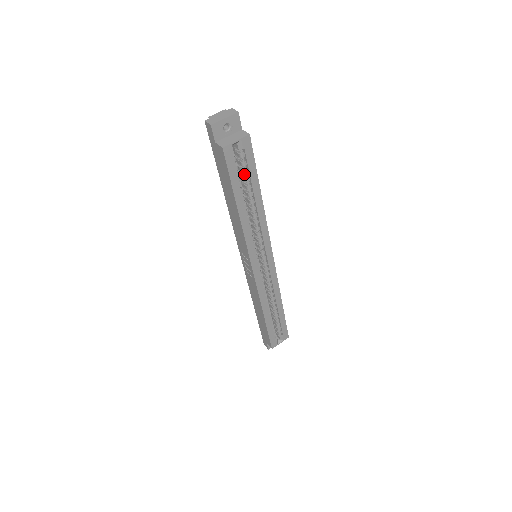
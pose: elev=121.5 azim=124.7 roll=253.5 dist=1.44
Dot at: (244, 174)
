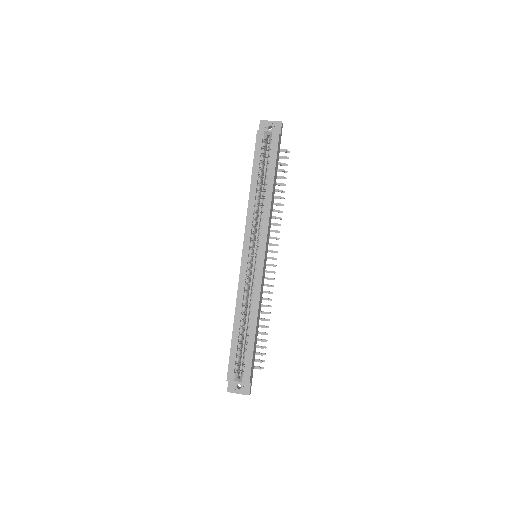
Dot at: (267, 162)
